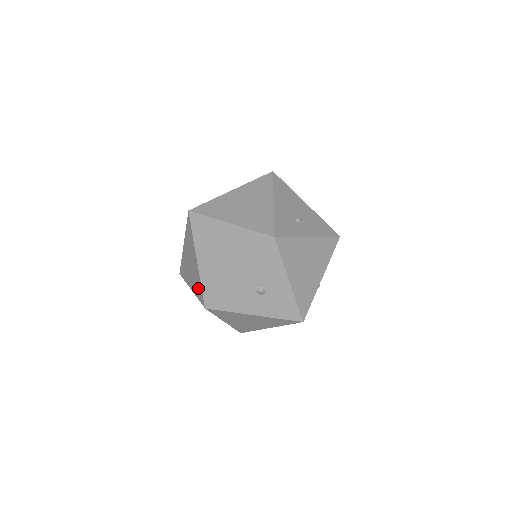
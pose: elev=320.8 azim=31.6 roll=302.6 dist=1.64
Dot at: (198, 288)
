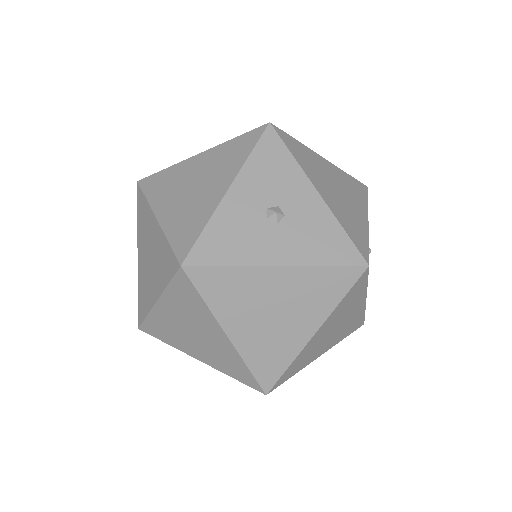
Dot at: (165, 261)
